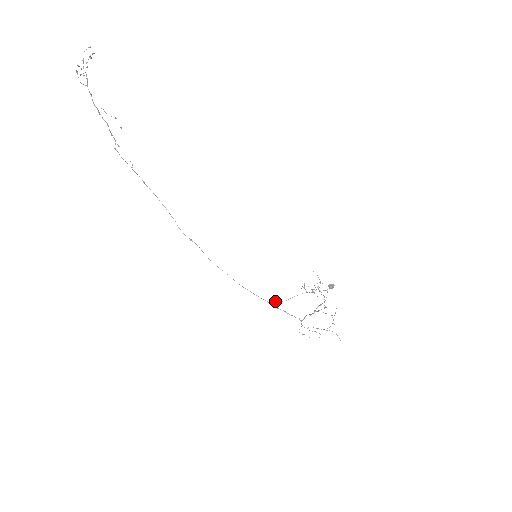
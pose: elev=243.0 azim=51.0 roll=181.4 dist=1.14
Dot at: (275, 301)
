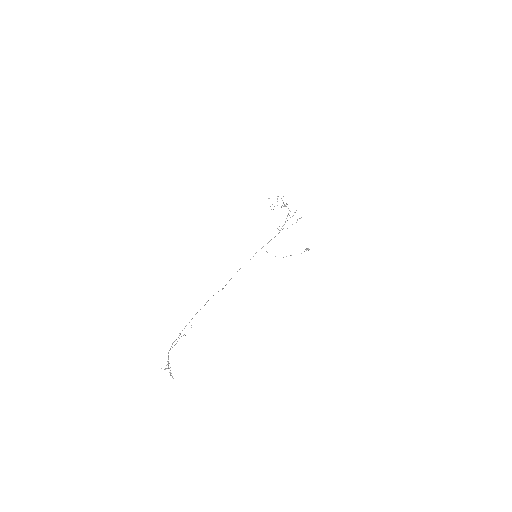
Dot at: occluded
